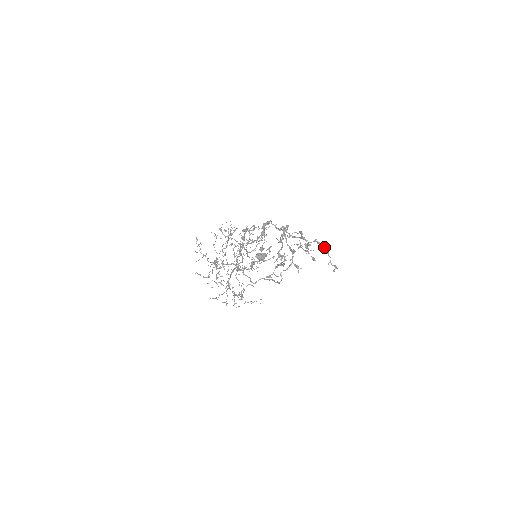
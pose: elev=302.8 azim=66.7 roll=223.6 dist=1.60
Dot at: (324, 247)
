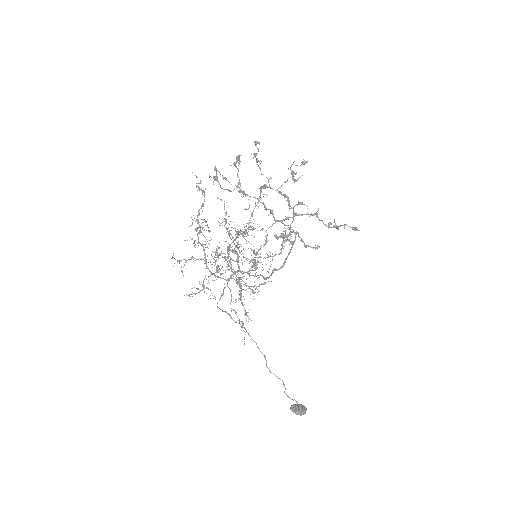
Dot at: (329, 227)
